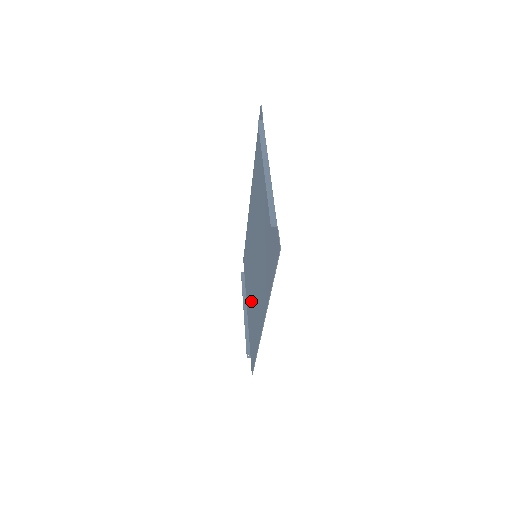
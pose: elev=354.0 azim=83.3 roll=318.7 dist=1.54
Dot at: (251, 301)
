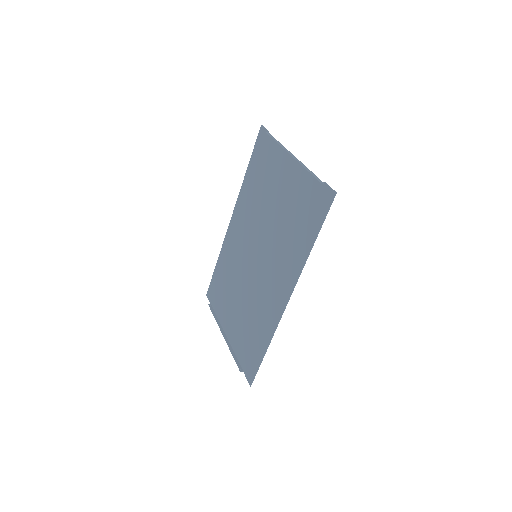
Dot at: (242, 310)
